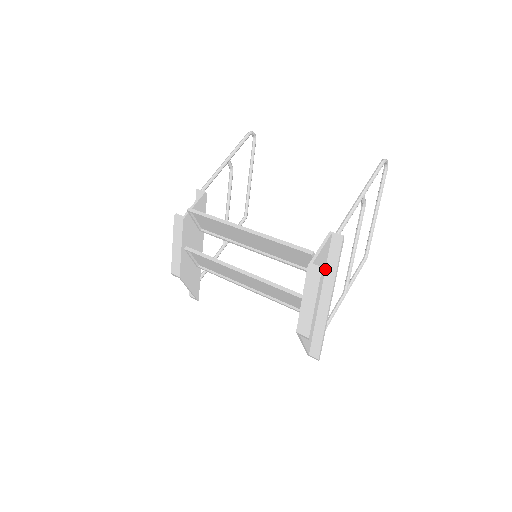
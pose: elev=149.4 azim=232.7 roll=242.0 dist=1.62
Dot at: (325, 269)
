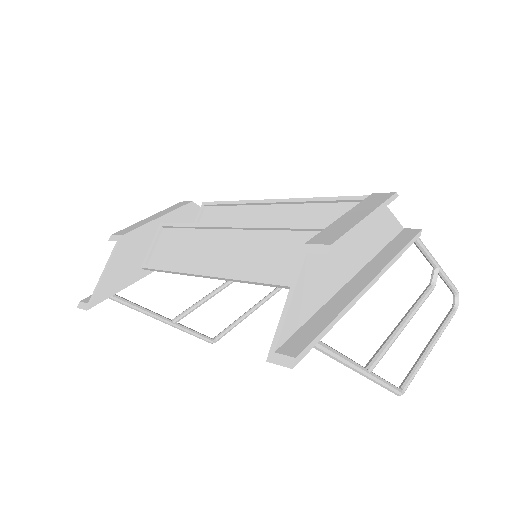
Dot at: (376, 254)
